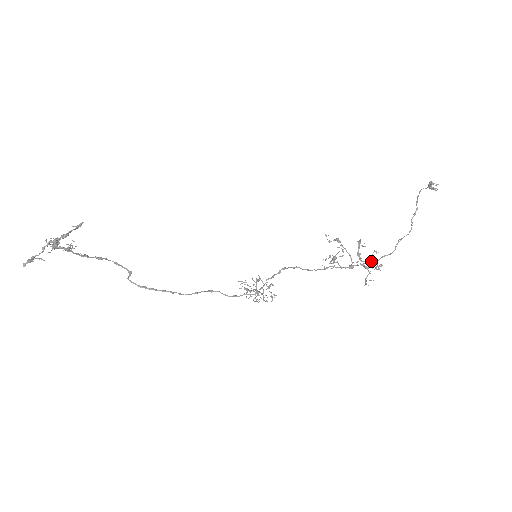
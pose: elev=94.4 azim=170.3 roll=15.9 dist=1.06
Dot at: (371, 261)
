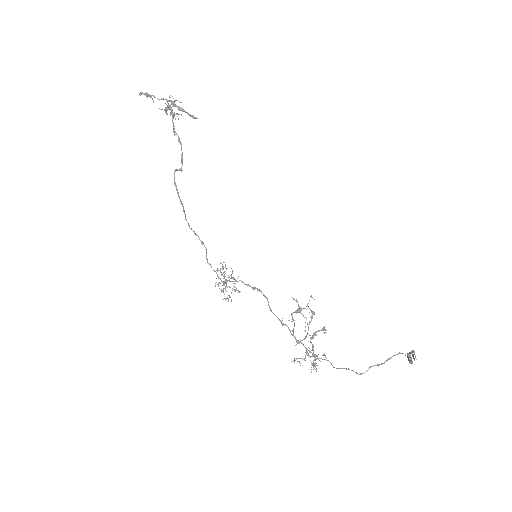
Dot at: occluded
